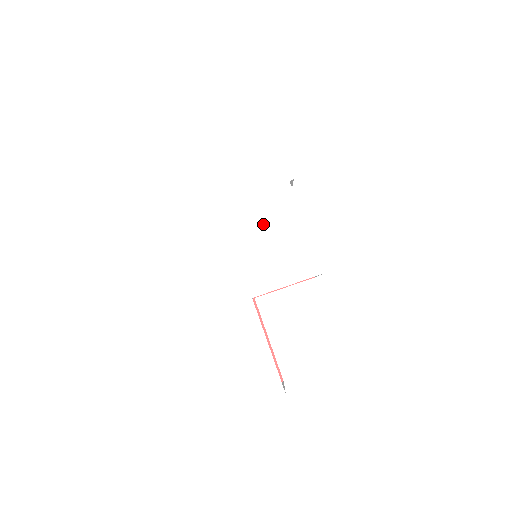
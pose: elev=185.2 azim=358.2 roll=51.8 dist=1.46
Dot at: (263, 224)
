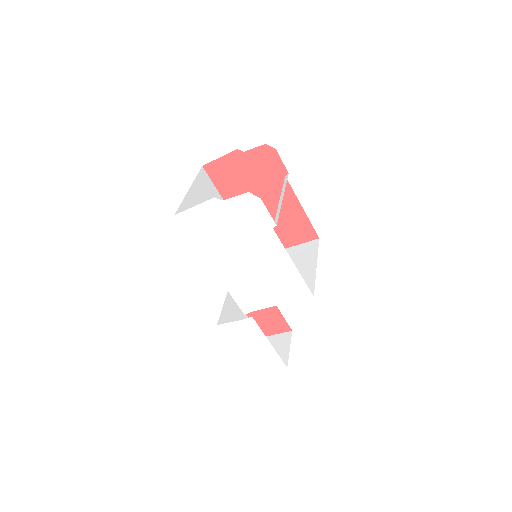
Dot at: (253, 262)
